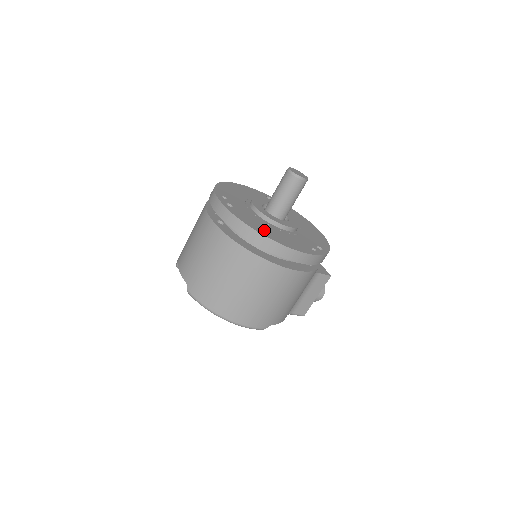
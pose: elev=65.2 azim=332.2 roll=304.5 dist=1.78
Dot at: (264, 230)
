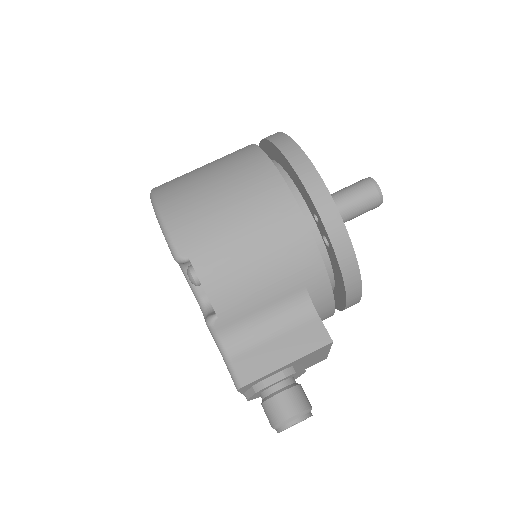
Dot at: occluded
